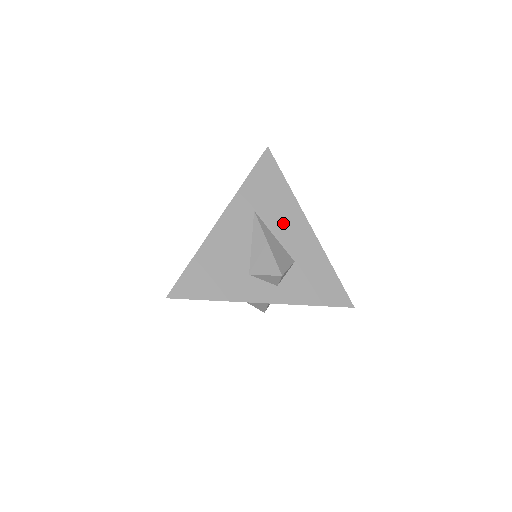
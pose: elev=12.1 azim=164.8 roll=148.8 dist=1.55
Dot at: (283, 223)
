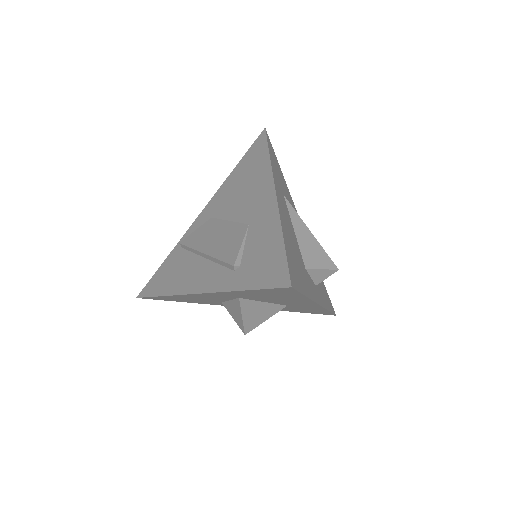
Dot at: occluded
